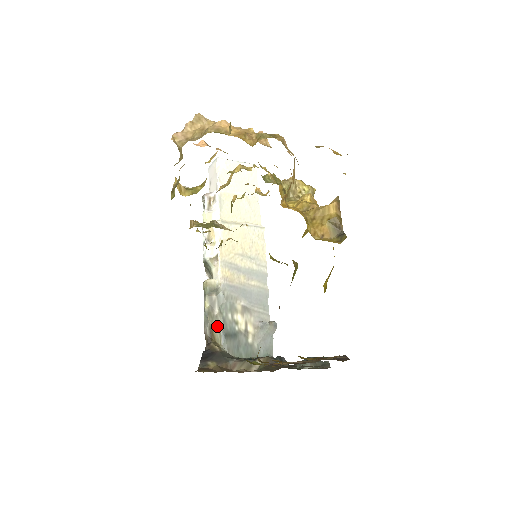
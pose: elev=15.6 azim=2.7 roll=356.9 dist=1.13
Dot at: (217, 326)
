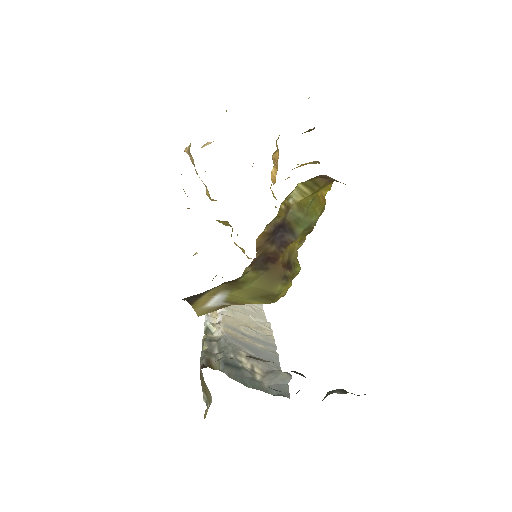
Dot at: (216, 360)
